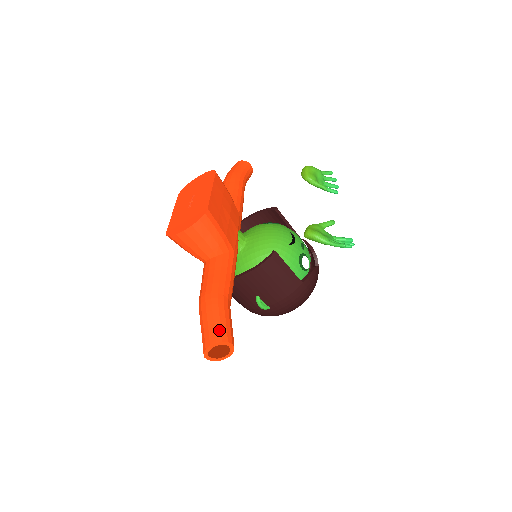
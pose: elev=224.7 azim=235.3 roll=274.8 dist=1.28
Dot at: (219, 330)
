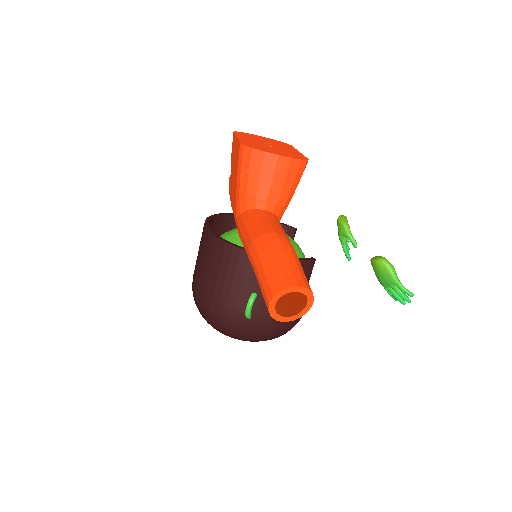
Dot at: (306, 278)
